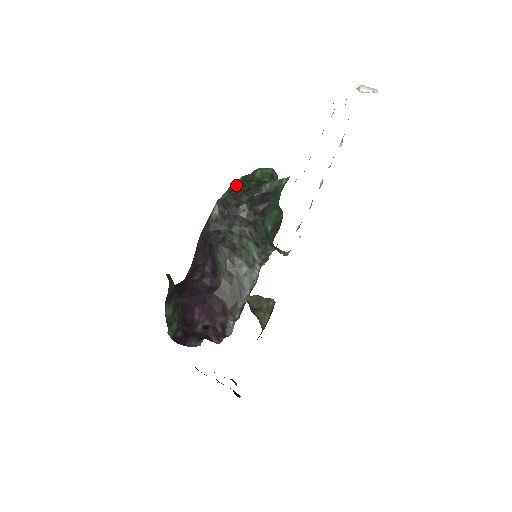
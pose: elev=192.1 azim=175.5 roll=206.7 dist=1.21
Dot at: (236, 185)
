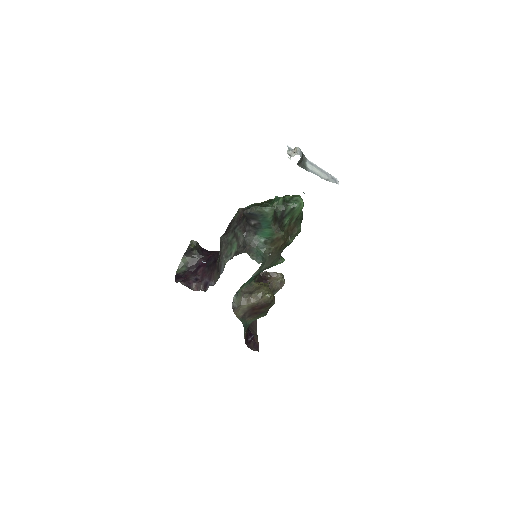
Dot at: (263, 202)
